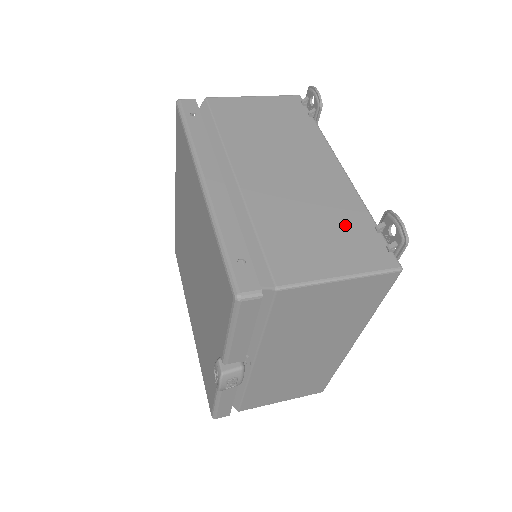
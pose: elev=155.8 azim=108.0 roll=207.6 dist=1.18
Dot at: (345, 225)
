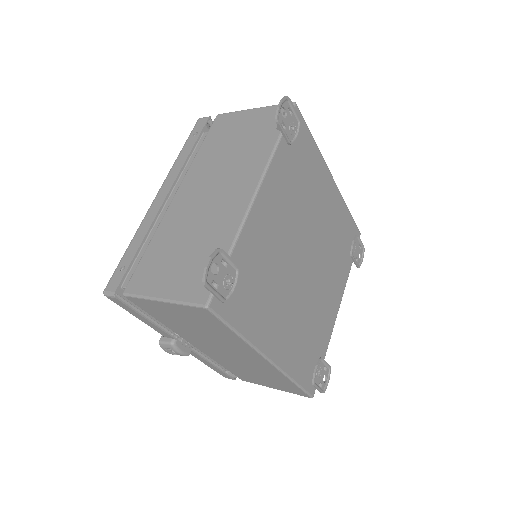
Dot at: (203, 253)
